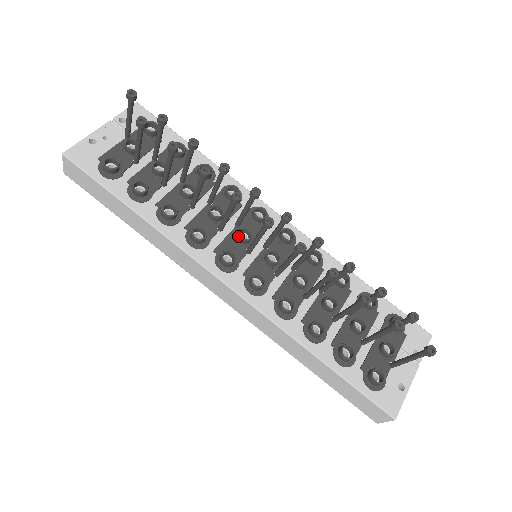
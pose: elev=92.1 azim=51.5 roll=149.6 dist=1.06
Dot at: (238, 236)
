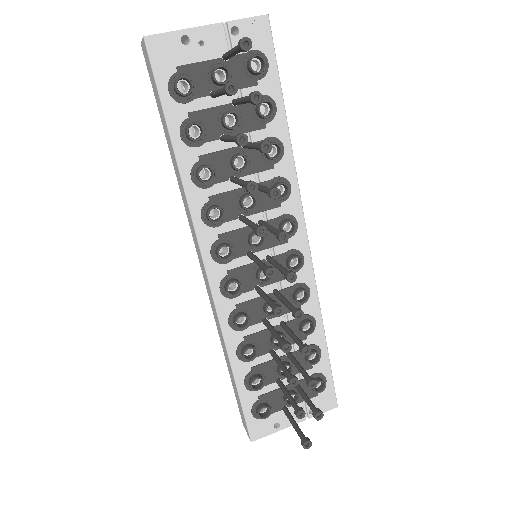
Dot at: (250, 238)
